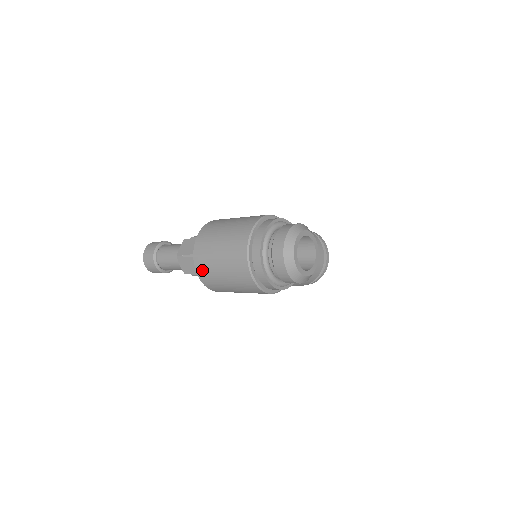
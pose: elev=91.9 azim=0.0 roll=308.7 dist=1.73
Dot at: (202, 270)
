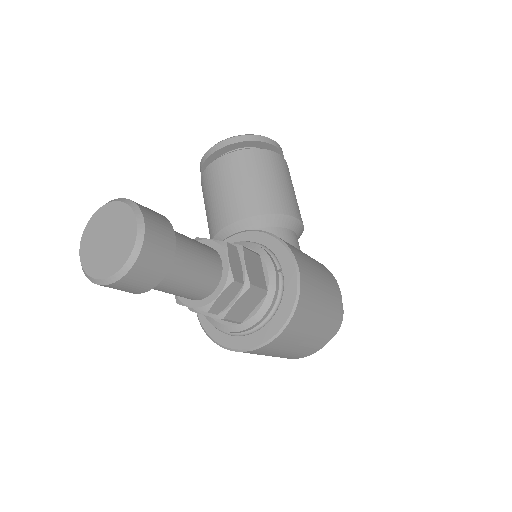
Dot at: occluded
